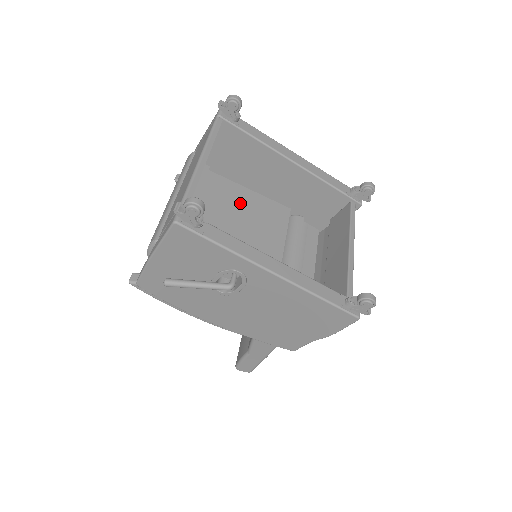
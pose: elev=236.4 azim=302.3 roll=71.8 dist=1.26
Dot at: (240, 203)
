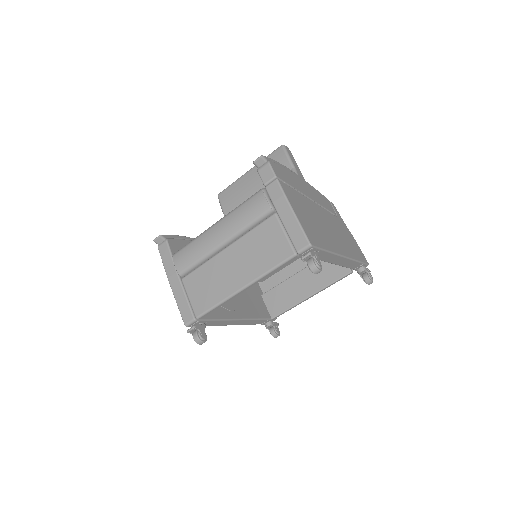
Dot at: occluded
